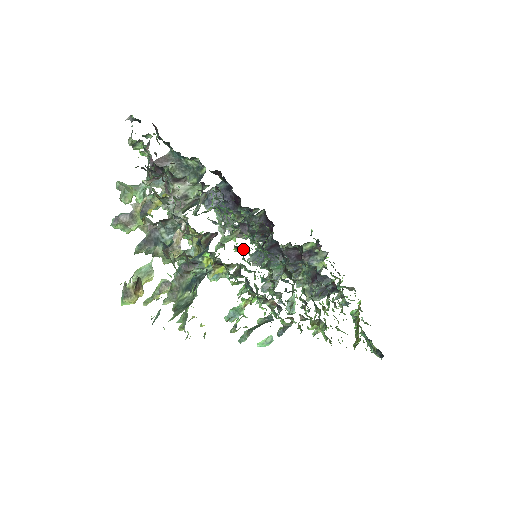
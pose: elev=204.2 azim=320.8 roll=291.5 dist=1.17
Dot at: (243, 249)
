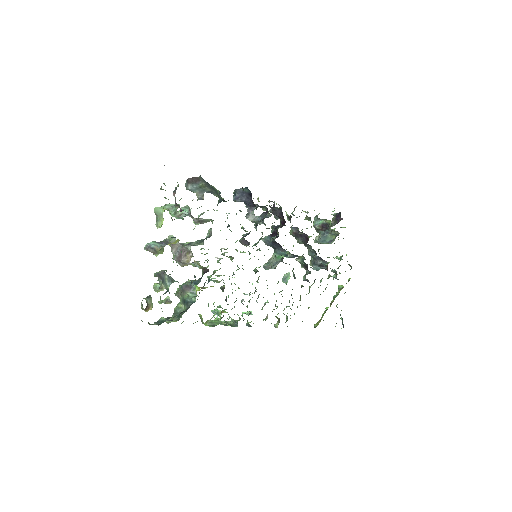
Dot at: (237, 265)
